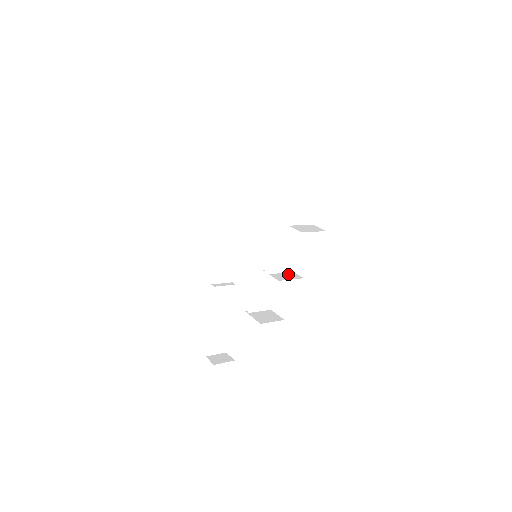
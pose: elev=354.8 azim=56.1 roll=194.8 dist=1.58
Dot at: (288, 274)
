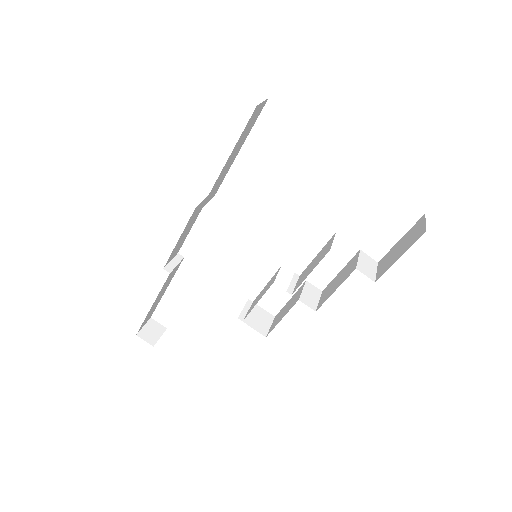
Dot at: (308, 289)
